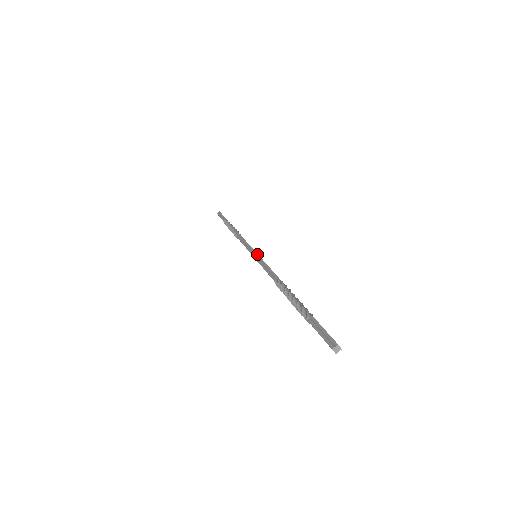
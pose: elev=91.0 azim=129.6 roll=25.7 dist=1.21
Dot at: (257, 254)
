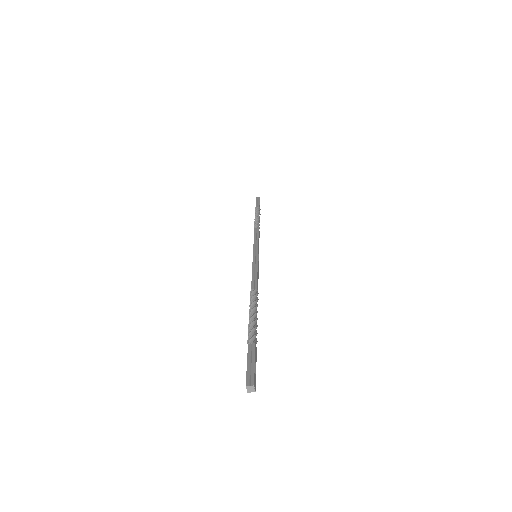
Dot at: (257, 255)
